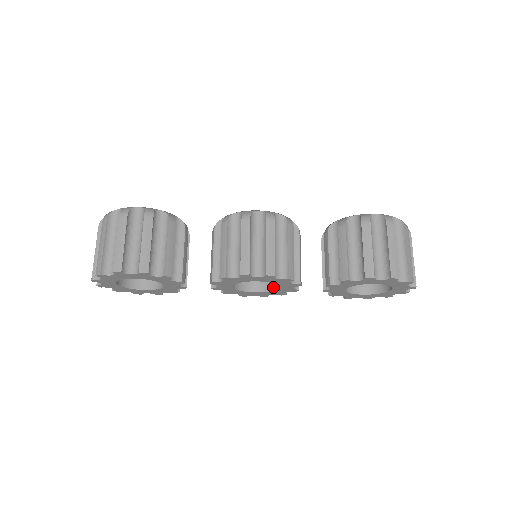
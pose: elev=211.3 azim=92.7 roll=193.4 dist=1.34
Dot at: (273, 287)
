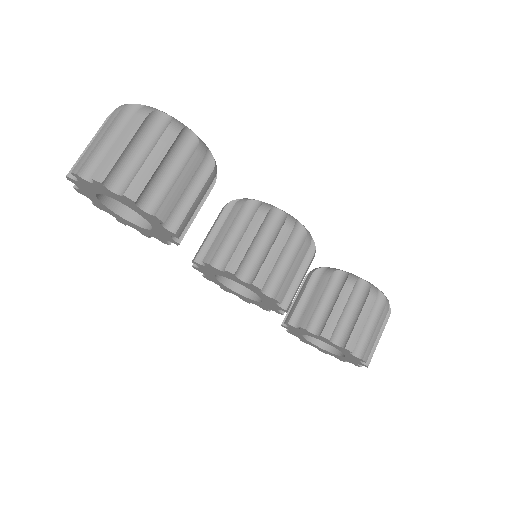
Dot at: (248, 294)
